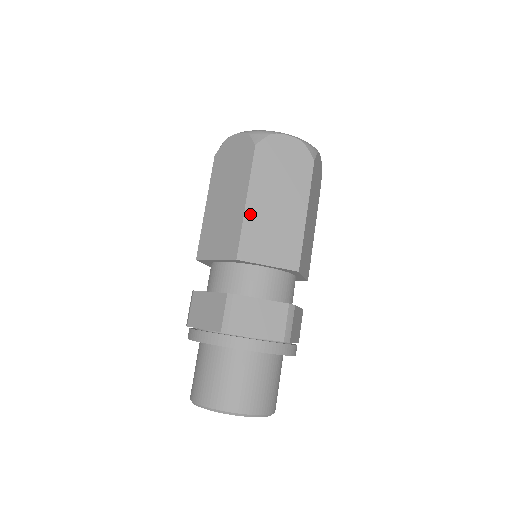
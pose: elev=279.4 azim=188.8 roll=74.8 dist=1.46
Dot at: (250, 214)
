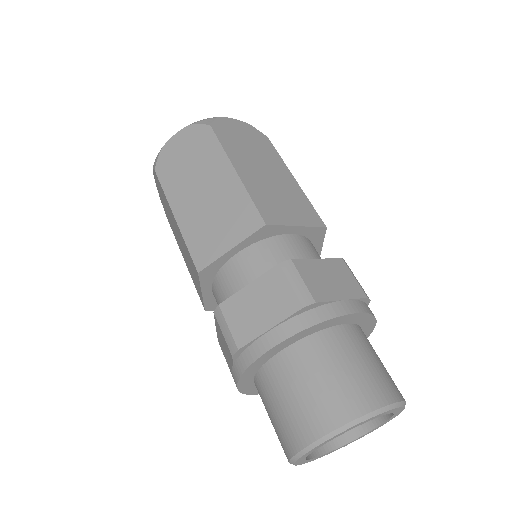
Dot at: (184, 224)
